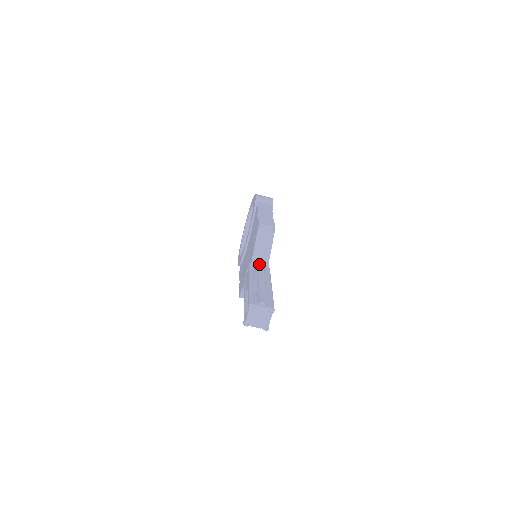
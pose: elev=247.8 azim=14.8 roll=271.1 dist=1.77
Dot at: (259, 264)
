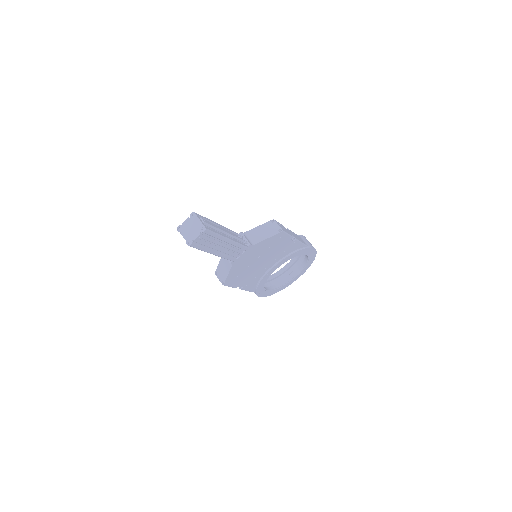
Dot at: (244, 238)
